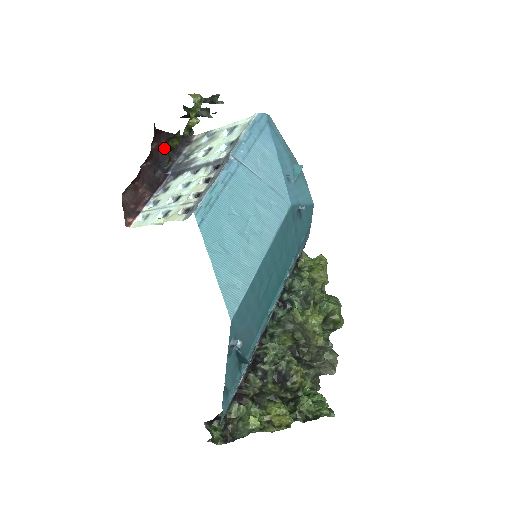
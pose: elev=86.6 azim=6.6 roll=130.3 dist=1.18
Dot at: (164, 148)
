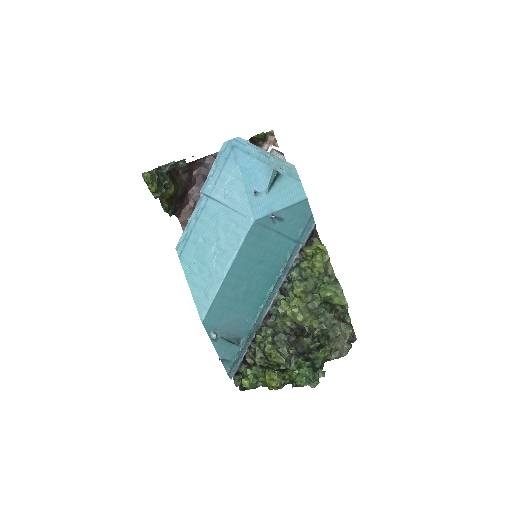
Dot at: (205, 170)
